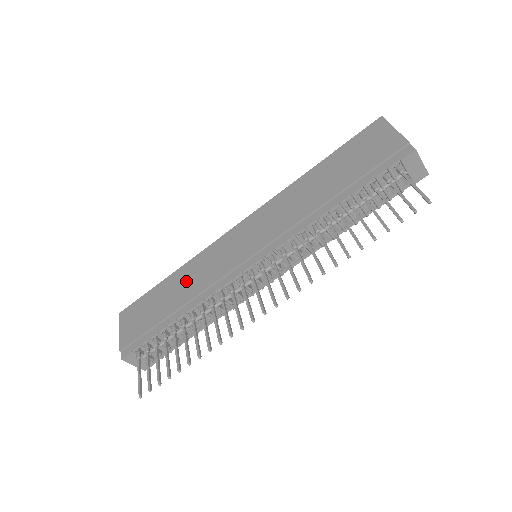
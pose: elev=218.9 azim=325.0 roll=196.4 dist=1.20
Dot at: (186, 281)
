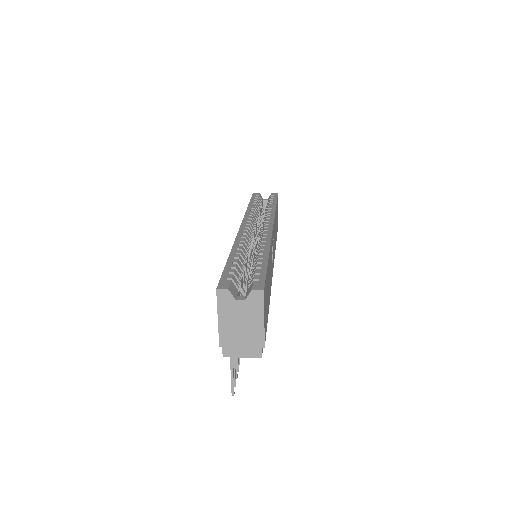
Dot at: occluded
